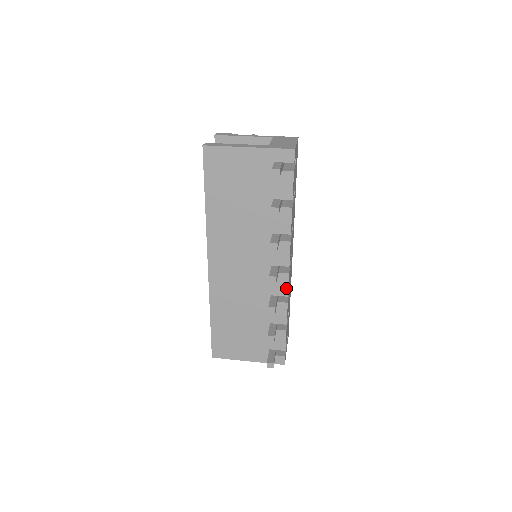
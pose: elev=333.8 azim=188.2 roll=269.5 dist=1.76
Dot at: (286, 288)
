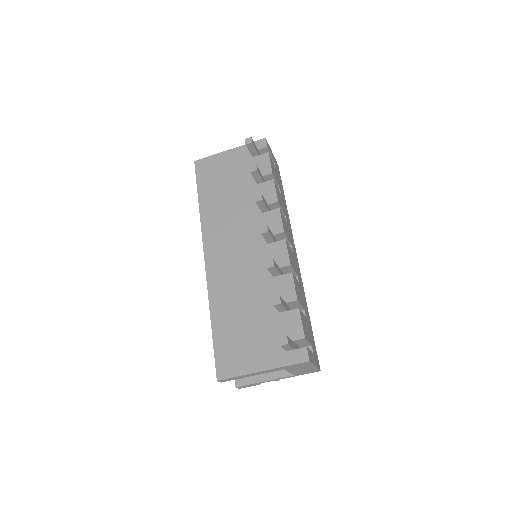
Dot at: (286, 256)
